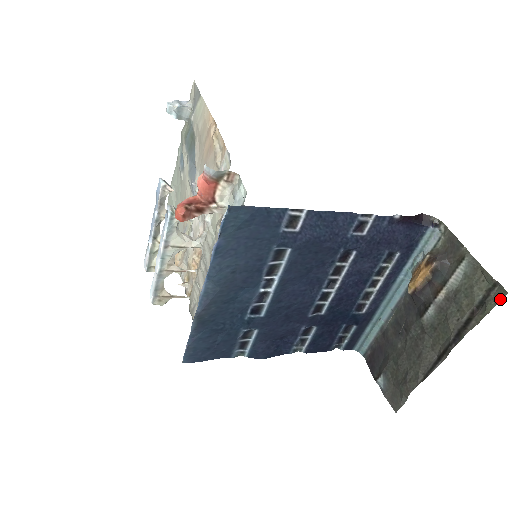
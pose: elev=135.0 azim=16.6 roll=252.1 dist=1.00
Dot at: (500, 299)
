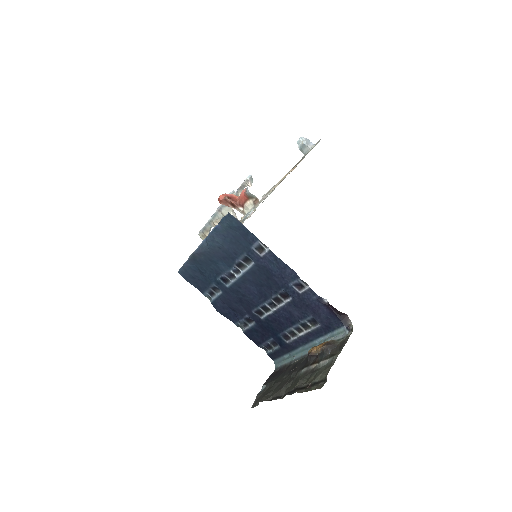
Dot at: (318, 388)
